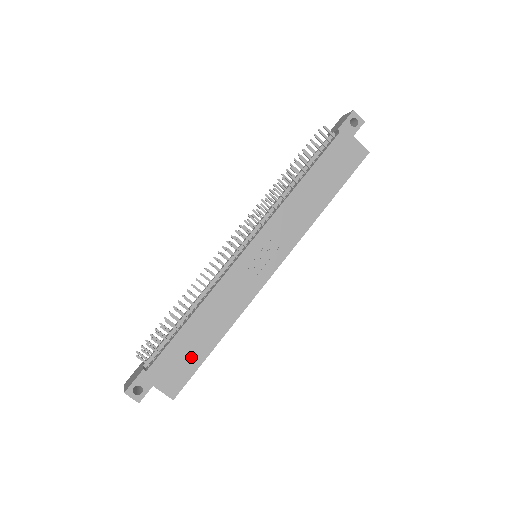
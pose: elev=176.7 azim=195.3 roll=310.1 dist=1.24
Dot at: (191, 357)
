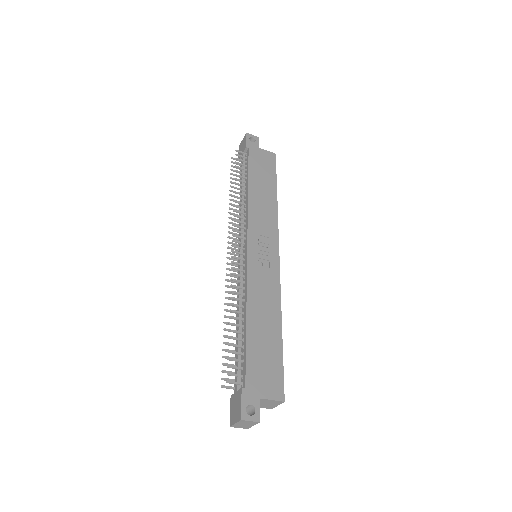
Dot at: (271, 355)
